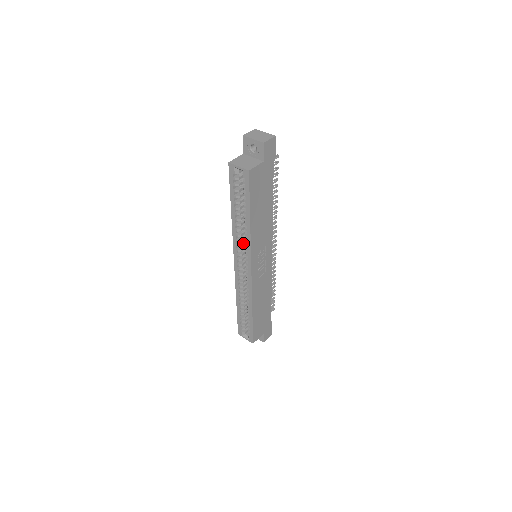
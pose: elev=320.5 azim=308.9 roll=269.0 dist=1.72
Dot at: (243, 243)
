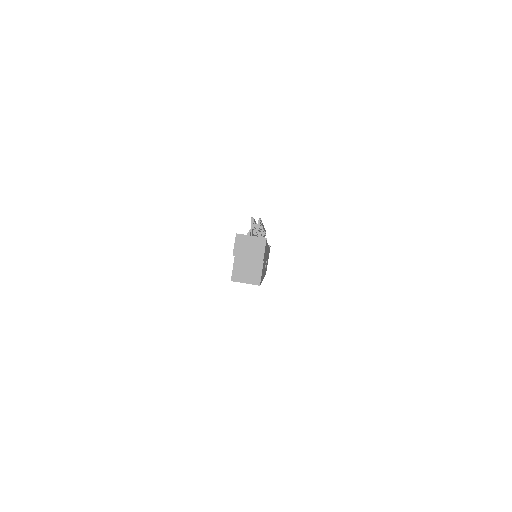
Dot at: occluded
